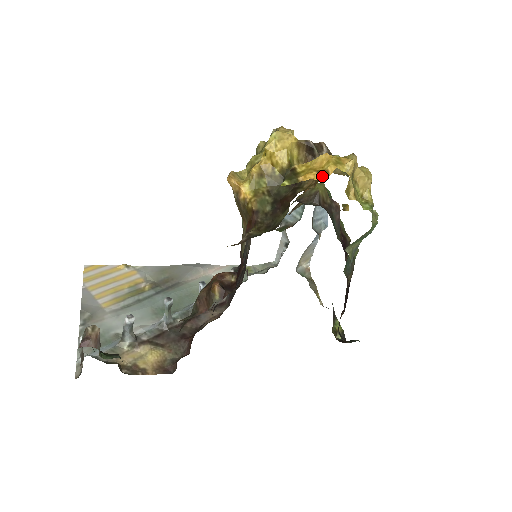
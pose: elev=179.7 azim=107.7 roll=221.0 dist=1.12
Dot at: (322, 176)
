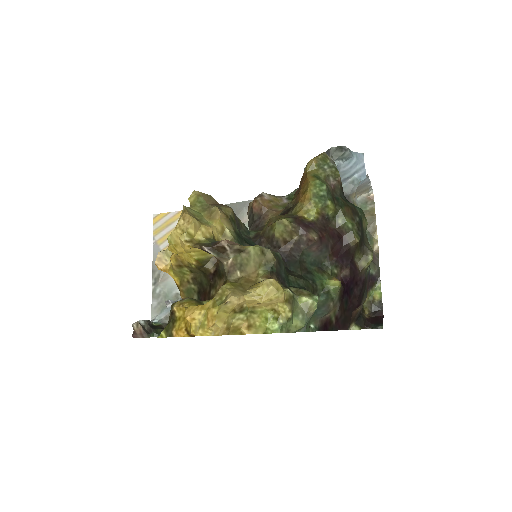
Dot at: (191, 335)
